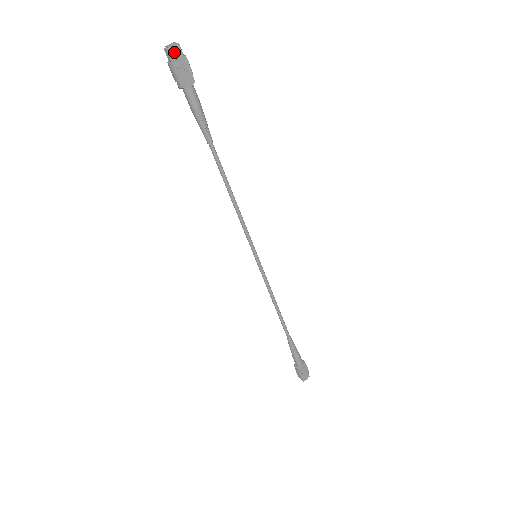
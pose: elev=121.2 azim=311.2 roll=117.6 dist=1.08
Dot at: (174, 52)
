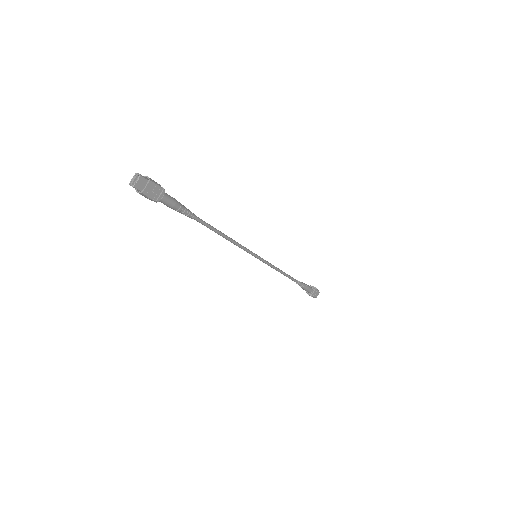
Dot at: (139, 185)
